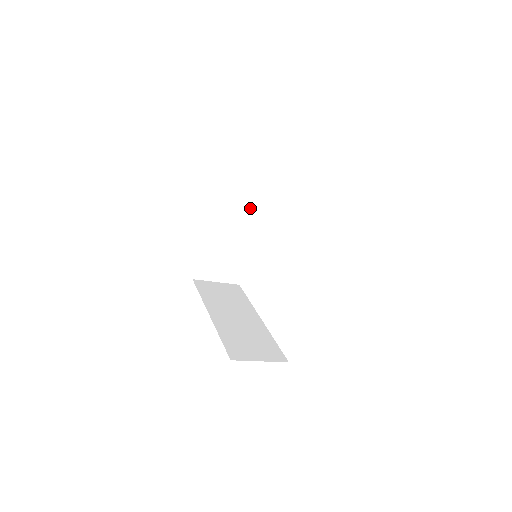
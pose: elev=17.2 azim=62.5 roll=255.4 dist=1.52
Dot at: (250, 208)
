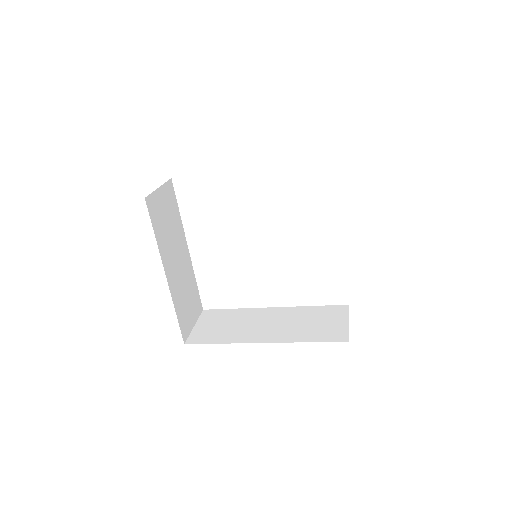
Dot at: (175, 229)
